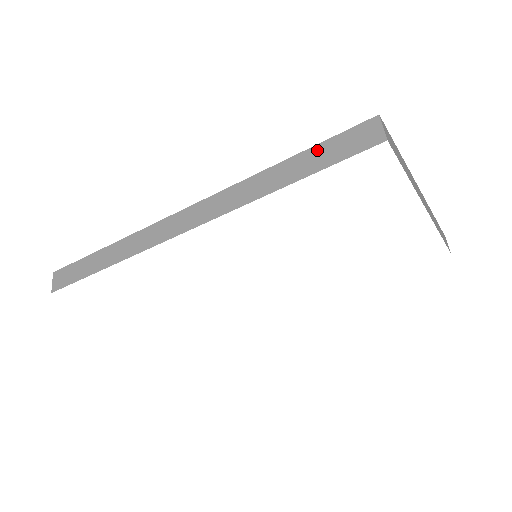
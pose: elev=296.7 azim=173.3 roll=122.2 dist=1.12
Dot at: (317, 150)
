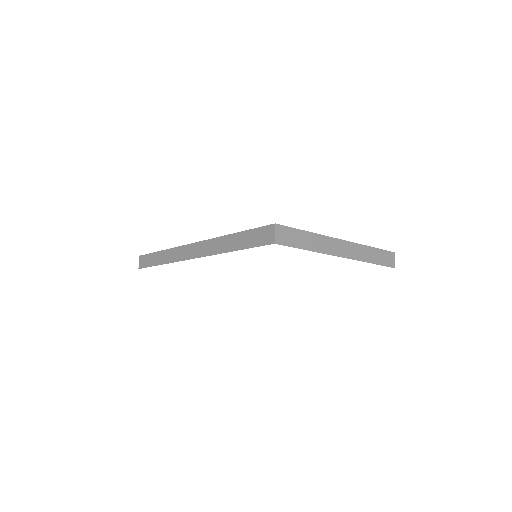
Dot at: (248, 234)
